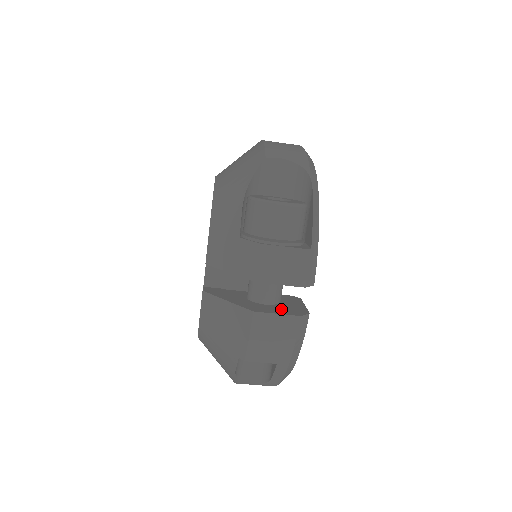
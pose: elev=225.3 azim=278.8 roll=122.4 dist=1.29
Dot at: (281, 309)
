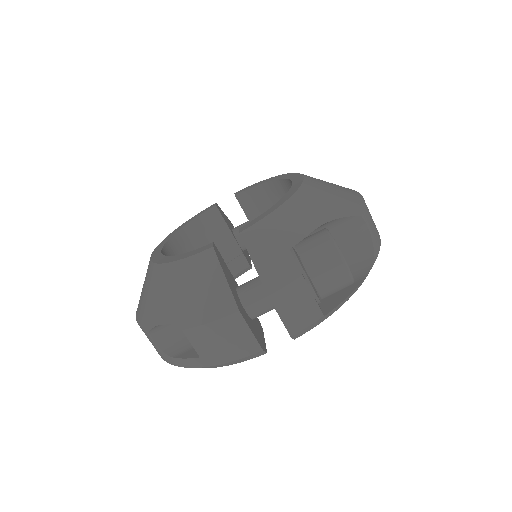
Dot at: (254, 328)
